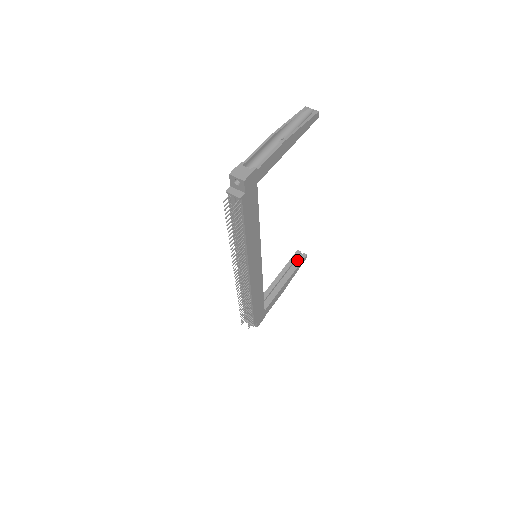
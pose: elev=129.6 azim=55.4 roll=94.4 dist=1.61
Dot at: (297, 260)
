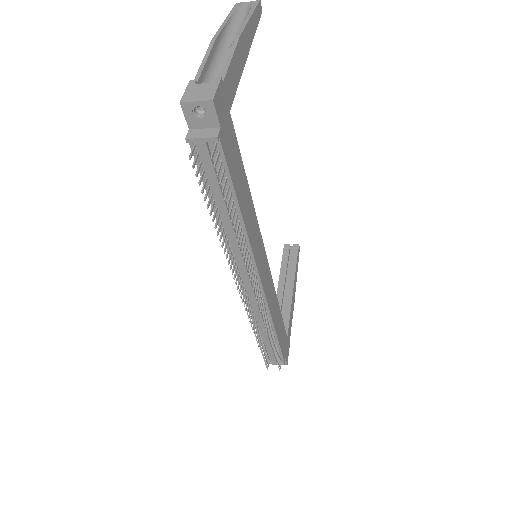
Dot at: (291, 256)
